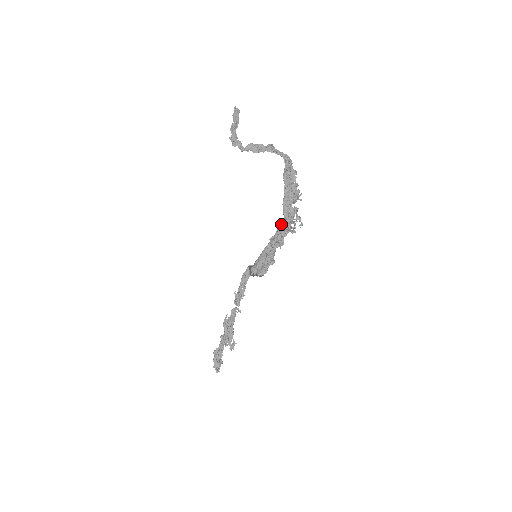
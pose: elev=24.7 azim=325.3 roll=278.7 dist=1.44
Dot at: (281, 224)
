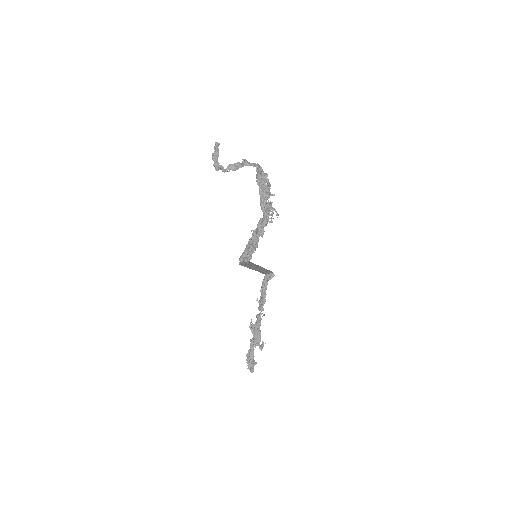
Dot at: (261, 219)
